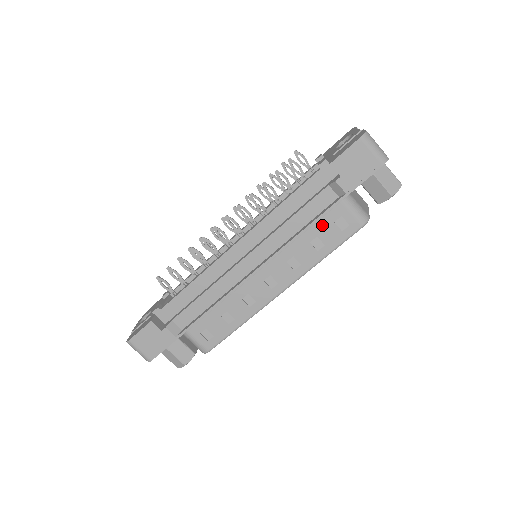
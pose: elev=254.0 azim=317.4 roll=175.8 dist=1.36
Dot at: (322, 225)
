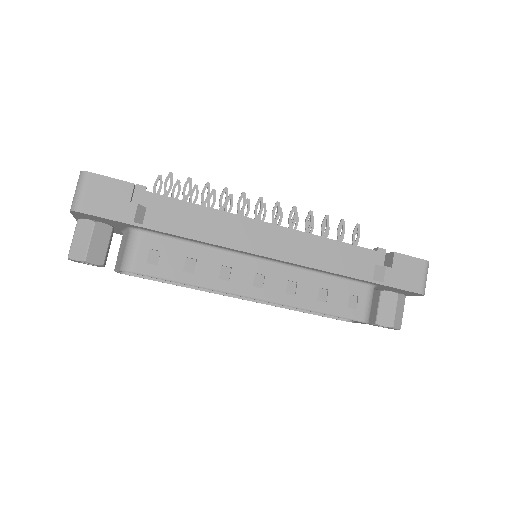
Dot at: (340, 286)
